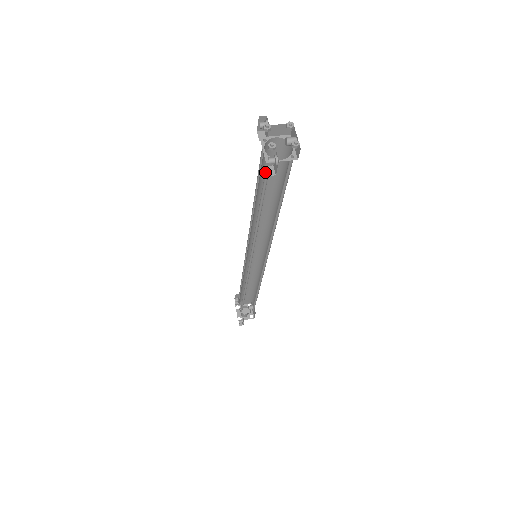
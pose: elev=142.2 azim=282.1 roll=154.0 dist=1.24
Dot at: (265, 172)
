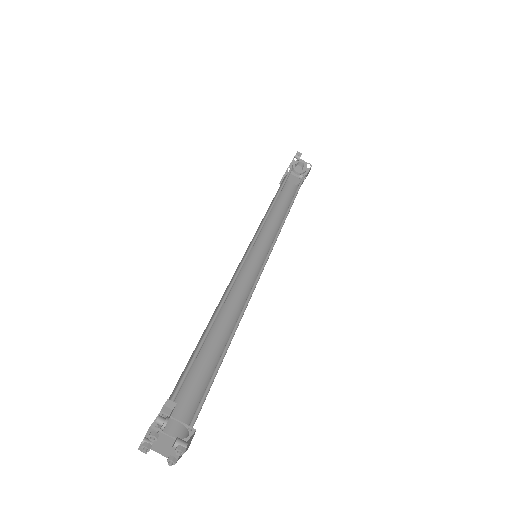
Dot at: occluded
